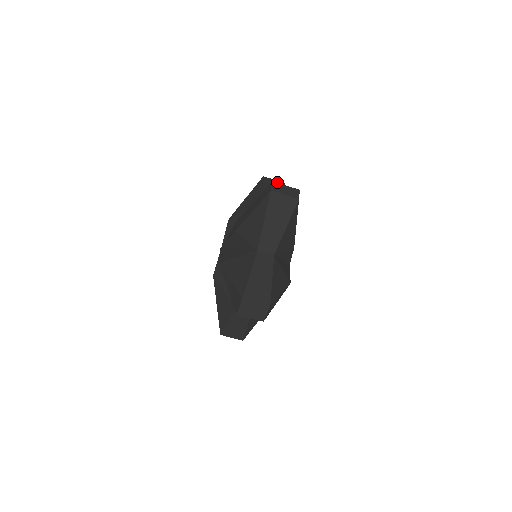
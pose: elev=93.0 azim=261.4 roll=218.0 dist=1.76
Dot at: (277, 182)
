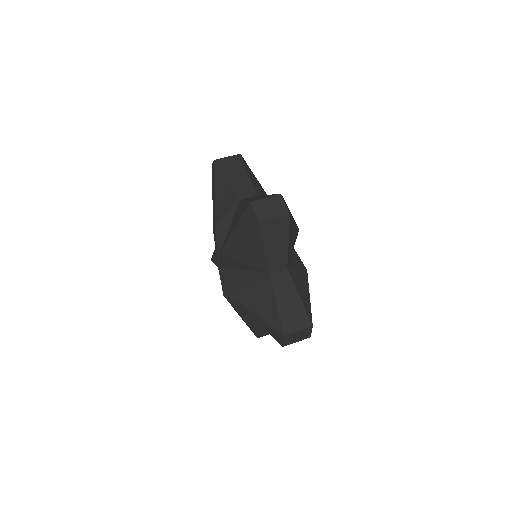
Dot at: occluded
